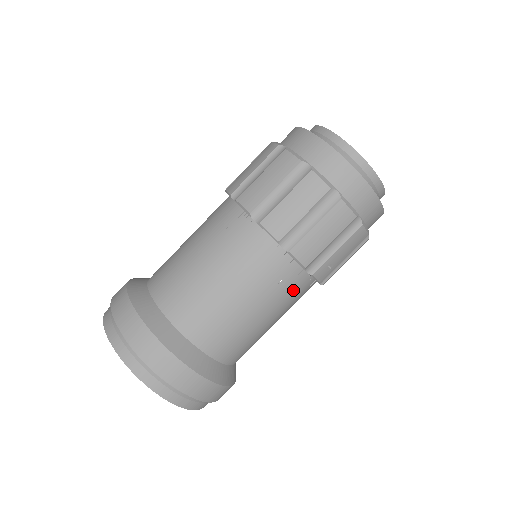
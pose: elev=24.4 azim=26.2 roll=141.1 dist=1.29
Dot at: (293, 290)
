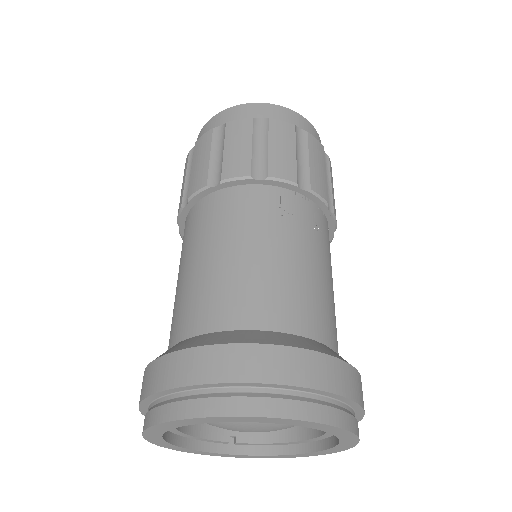
Dot at: occluded
